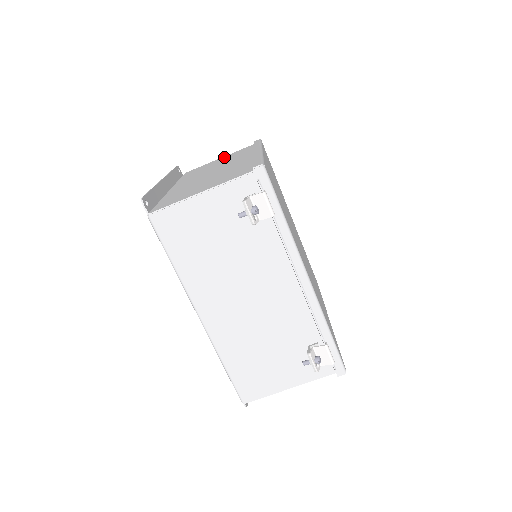
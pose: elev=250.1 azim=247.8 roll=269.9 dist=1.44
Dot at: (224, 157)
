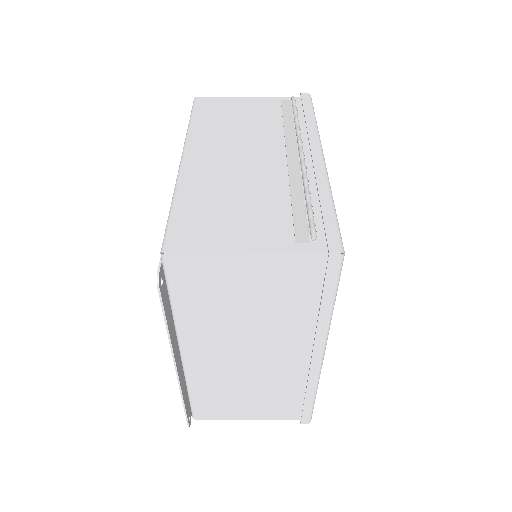
Dot at: (258, 271)
